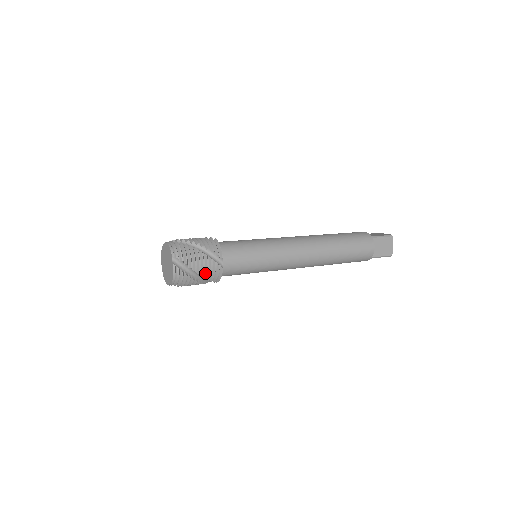
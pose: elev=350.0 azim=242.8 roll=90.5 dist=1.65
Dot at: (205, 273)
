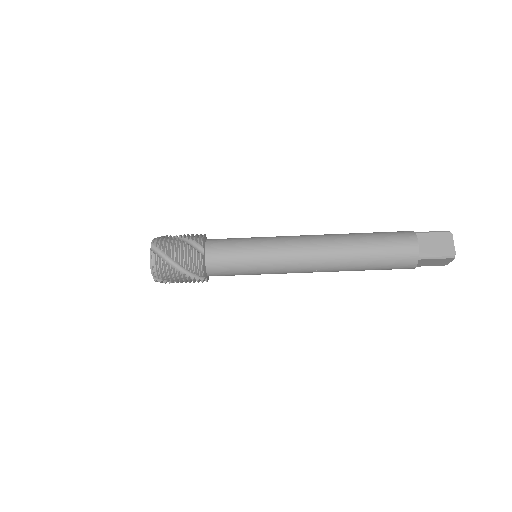
Dot at: occluded
